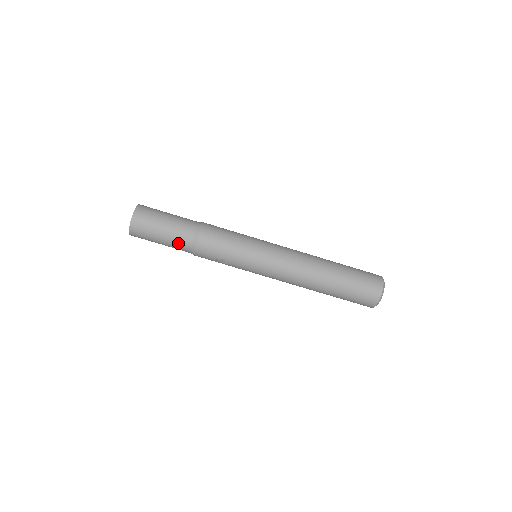
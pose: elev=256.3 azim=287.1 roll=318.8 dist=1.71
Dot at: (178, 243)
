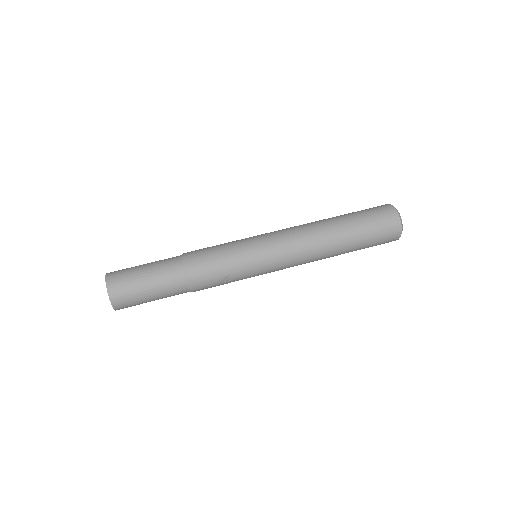
Dot at: (170, 288)
